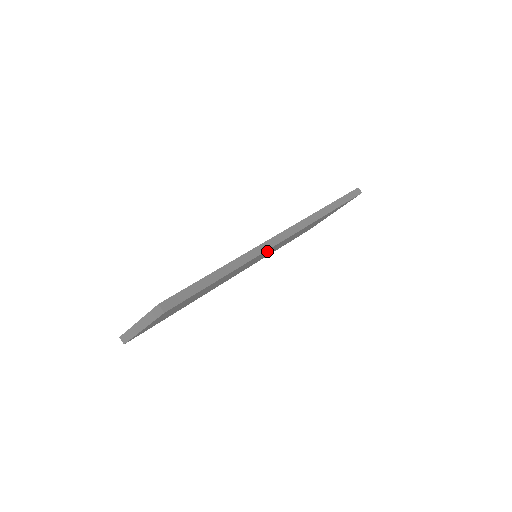
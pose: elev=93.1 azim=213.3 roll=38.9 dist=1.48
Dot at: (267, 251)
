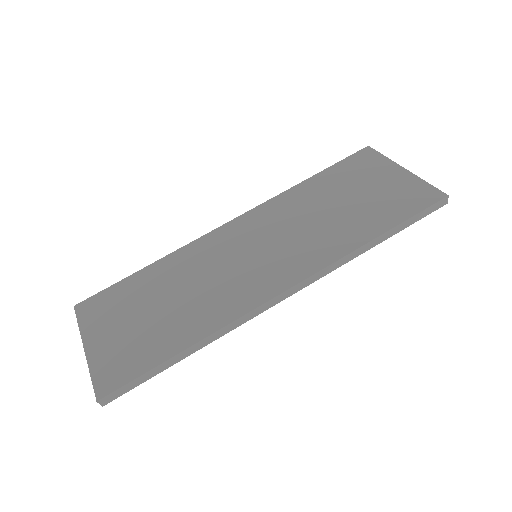
Dot at: occluded
